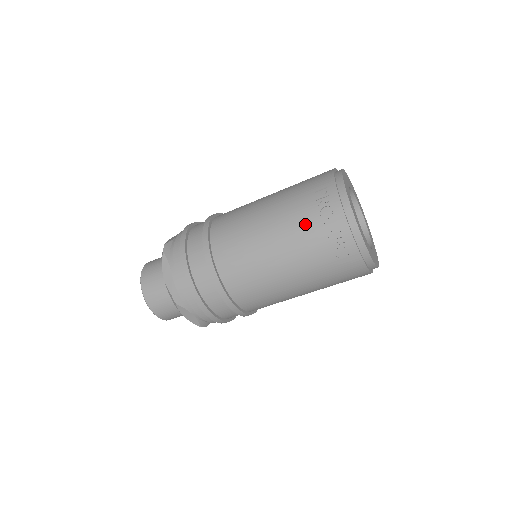
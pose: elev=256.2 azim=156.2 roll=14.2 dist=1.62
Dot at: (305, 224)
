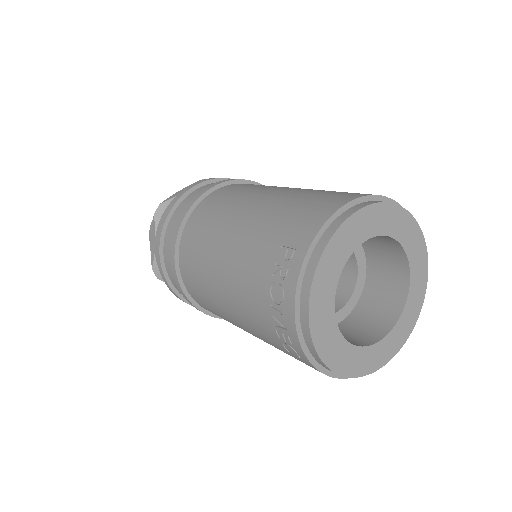
Dot at: (253, 289)
